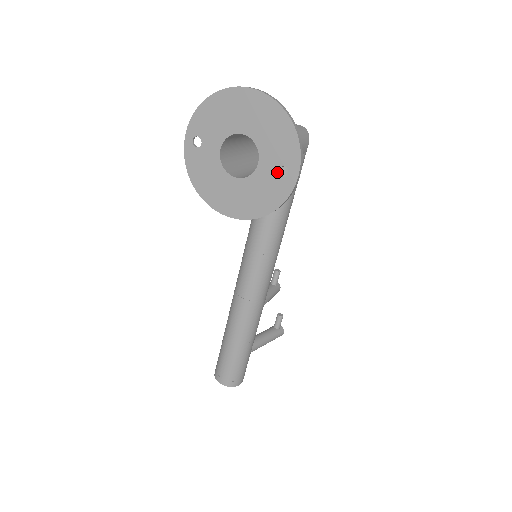
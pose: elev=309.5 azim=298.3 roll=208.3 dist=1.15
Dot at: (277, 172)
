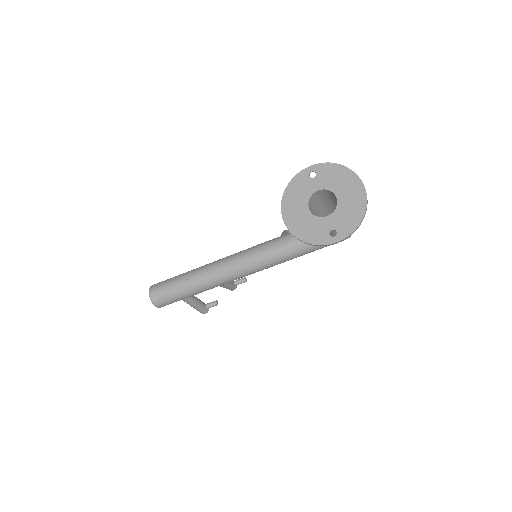
Dot at: (330, 230)
